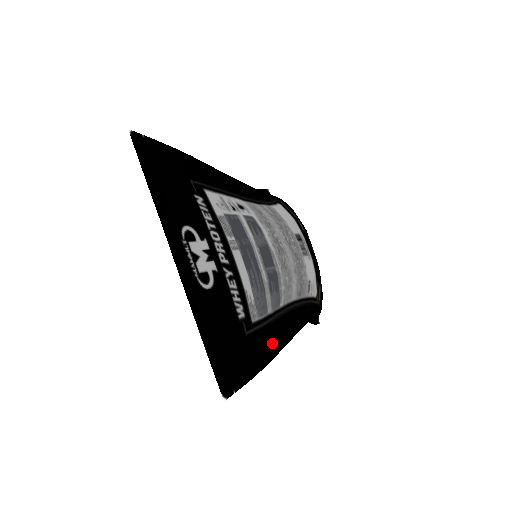
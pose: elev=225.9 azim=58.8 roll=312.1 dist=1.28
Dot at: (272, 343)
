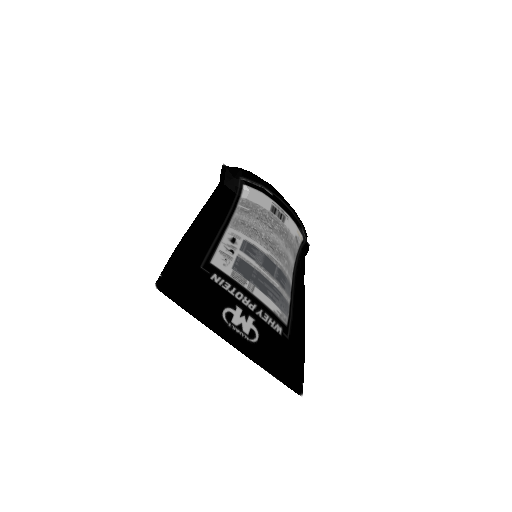
Dot at: (299, 317)
